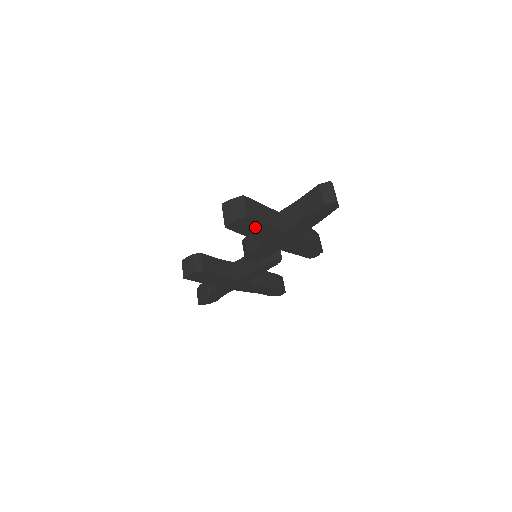
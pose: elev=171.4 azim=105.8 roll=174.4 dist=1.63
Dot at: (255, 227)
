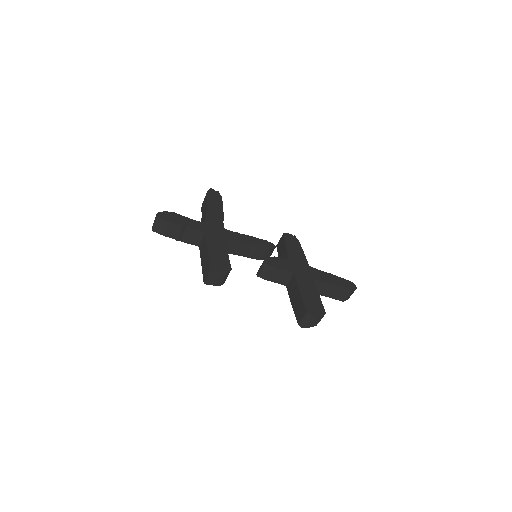
Dot at: occluded
